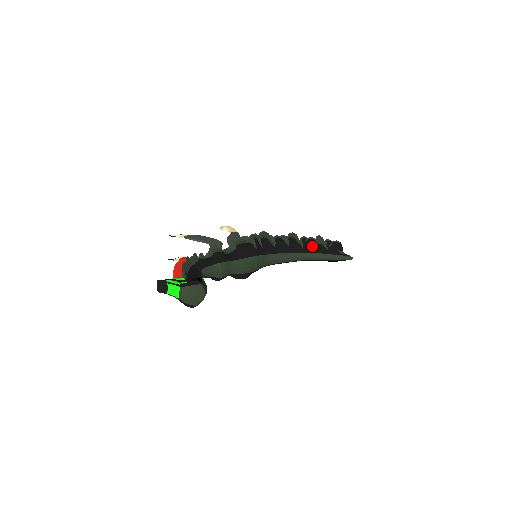
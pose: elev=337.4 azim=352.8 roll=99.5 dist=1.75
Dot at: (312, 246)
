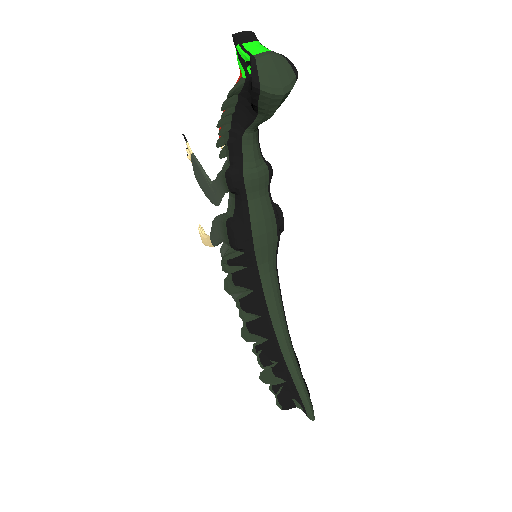
Dot at: occluded
